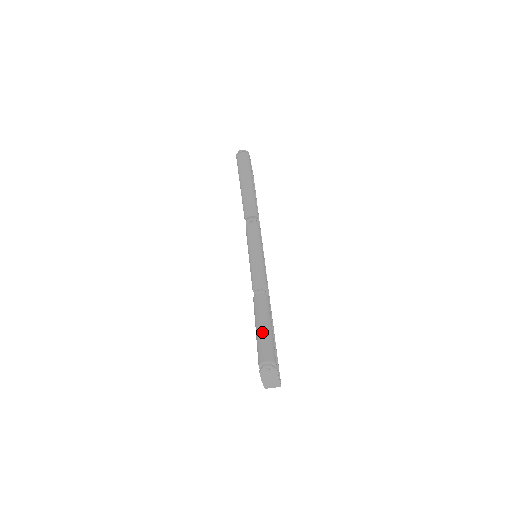
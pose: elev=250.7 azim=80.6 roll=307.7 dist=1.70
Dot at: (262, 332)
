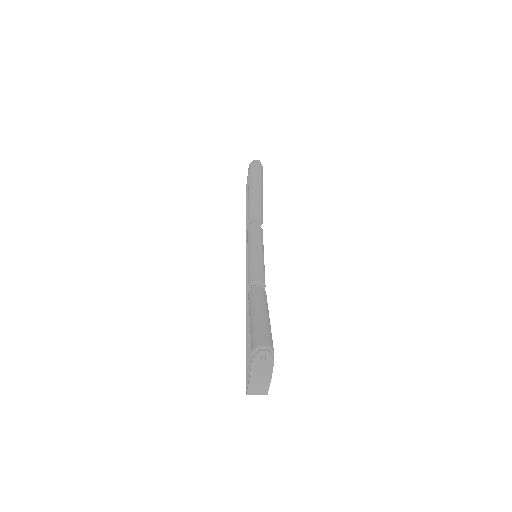
Dot at: (260, 319)
